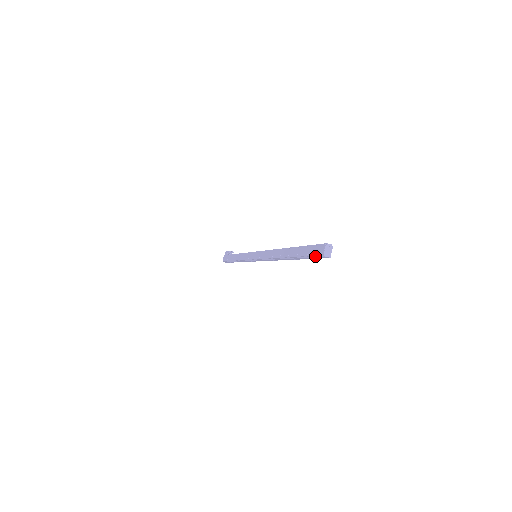
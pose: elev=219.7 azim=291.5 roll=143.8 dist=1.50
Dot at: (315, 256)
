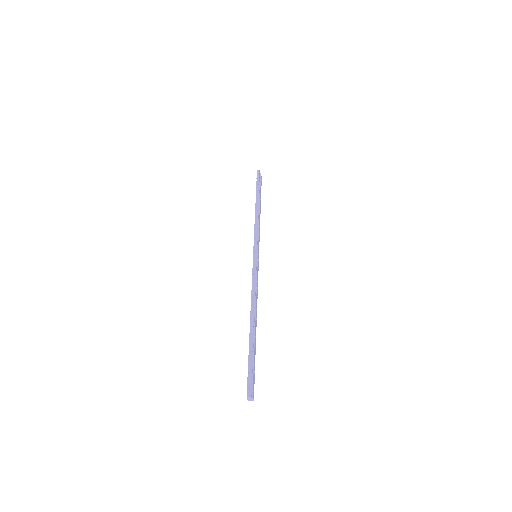
Dot at: occluded
